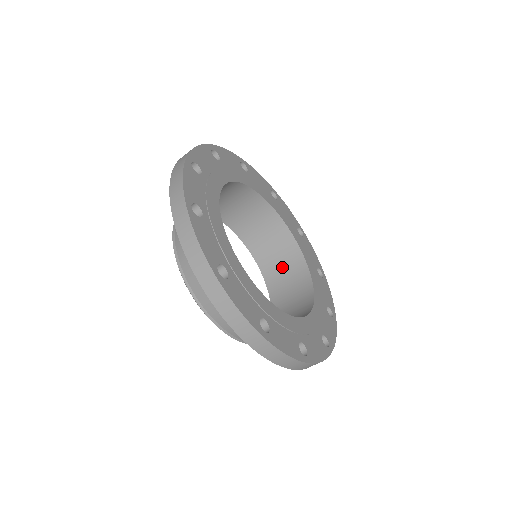
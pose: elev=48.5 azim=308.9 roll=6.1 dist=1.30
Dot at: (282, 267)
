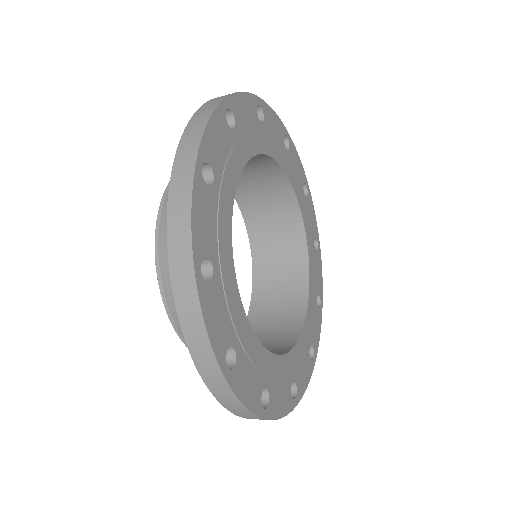
Dot at: (264, 198)
